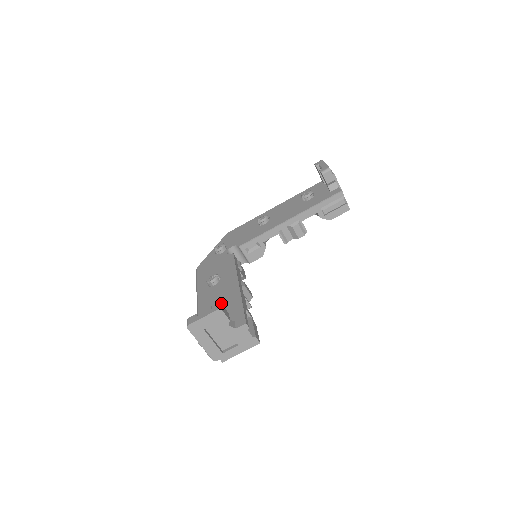
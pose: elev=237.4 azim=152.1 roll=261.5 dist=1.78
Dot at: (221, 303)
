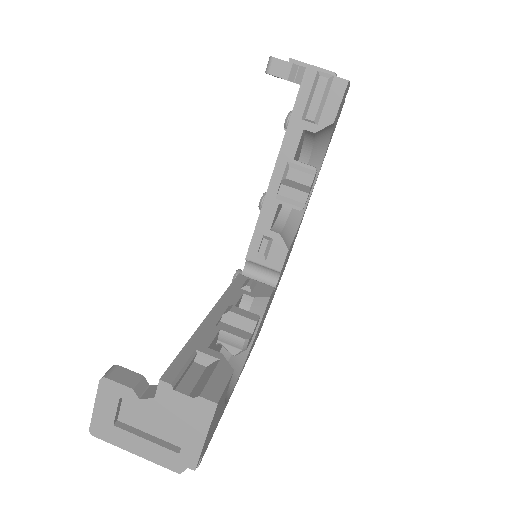
Dot at: (117, 365)
